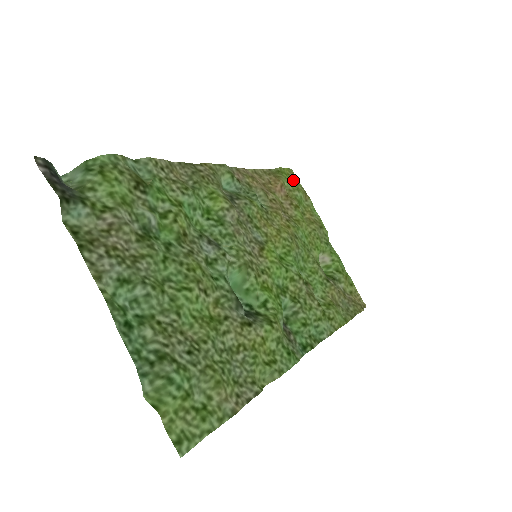
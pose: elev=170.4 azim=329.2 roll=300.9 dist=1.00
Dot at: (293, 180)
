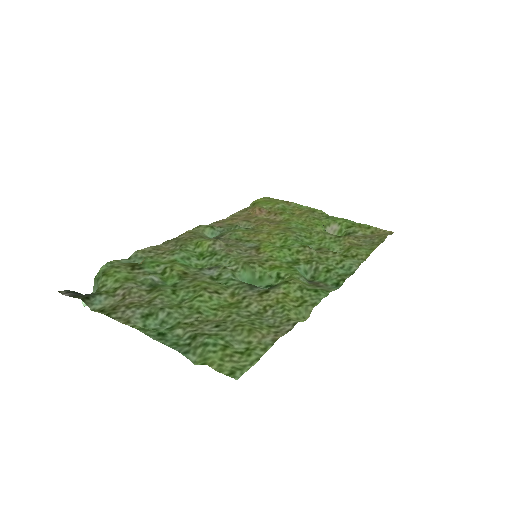
Dot at: (270, 201)
